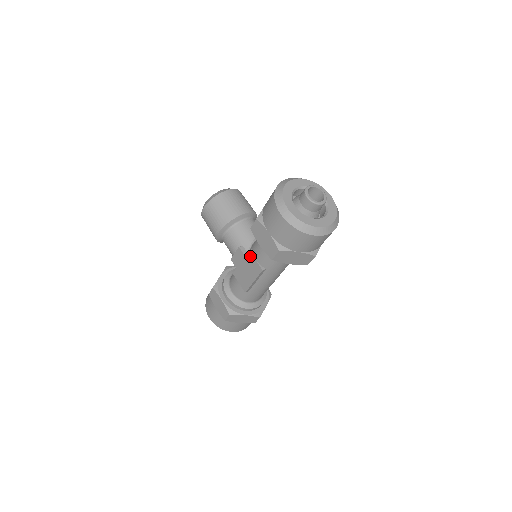
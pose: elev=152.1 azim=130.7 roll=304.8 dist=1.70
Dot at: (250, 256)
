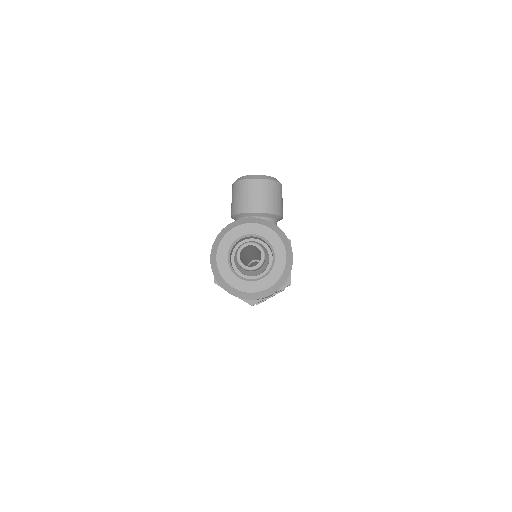
Dot at: occluded
